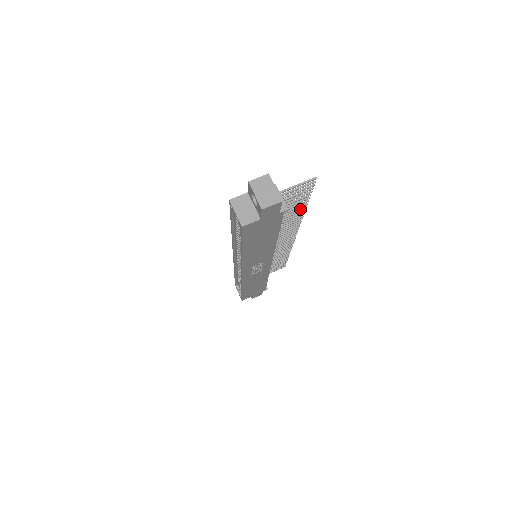
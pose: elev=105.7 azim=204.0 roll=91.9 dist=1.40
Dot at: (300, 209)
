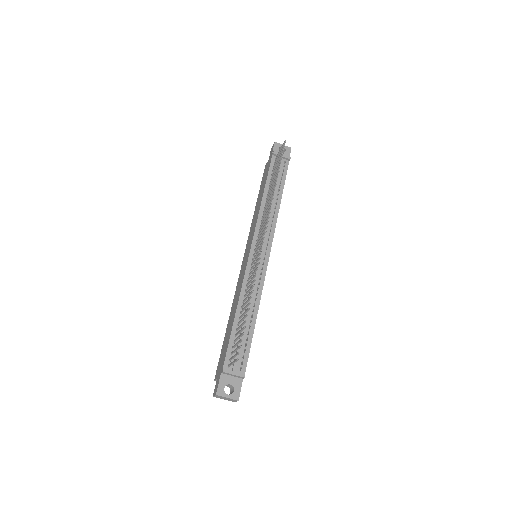
Dot at: occluded
